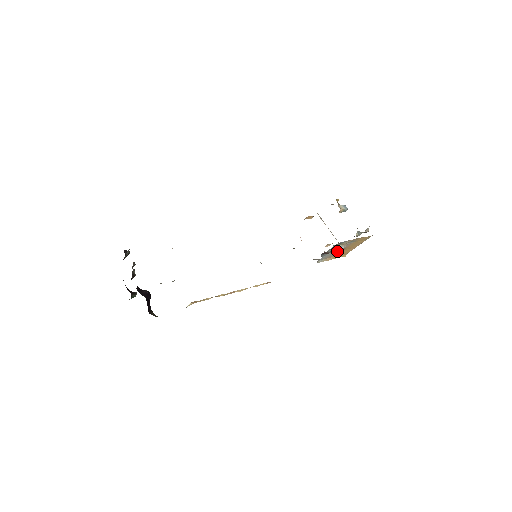
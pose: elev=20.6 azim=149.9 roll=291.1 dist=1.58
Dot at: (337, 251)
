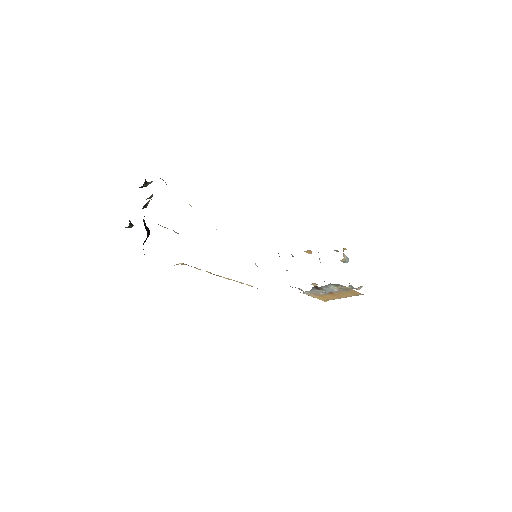
Dot at: (328, 291)
